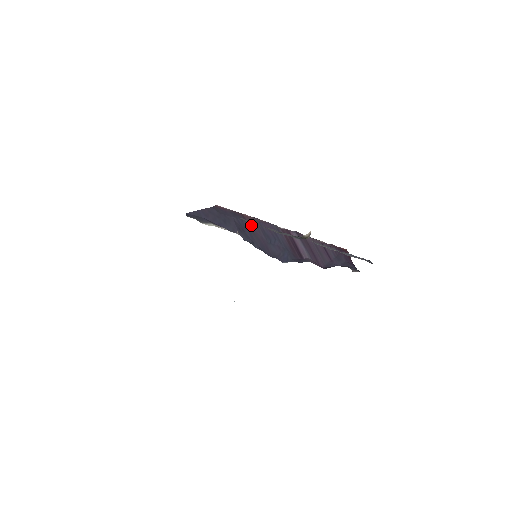
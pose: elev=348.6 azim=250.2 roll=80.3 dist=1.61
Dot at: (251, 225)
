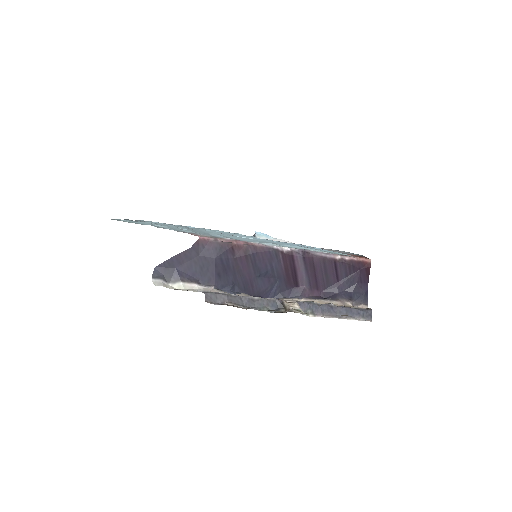
Dot at: (239, 260)
